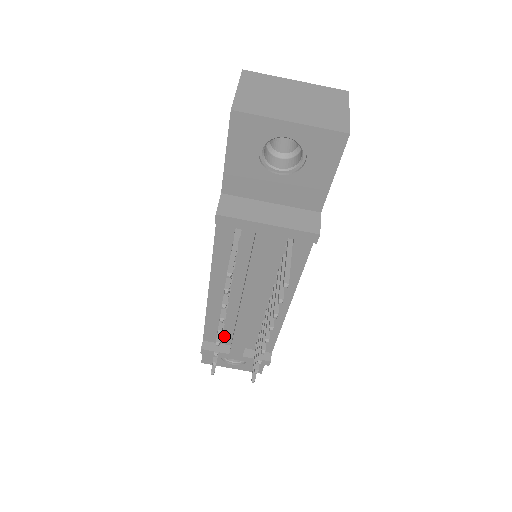
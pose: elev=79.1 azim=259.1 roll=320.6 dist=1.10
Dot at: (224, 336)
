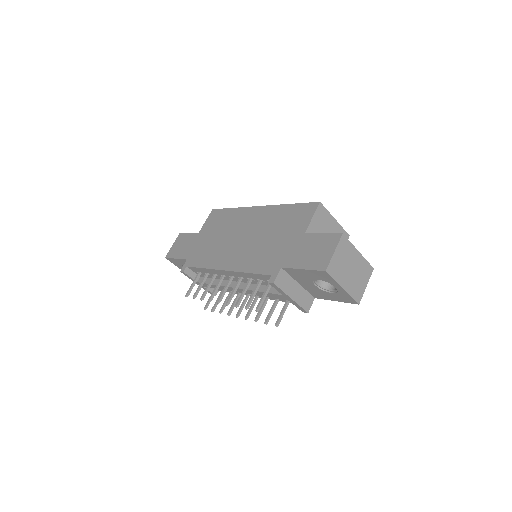
Dot at: (202, 274)
